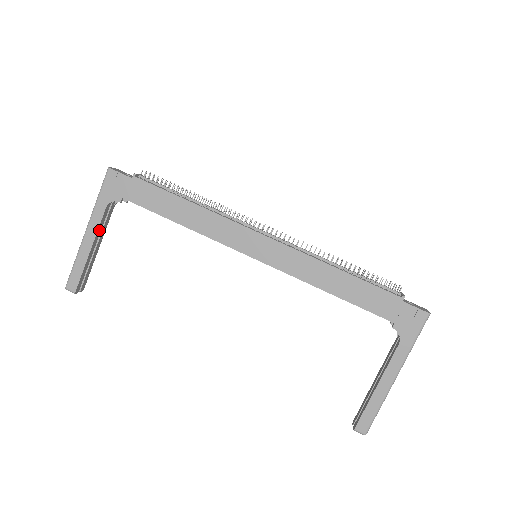
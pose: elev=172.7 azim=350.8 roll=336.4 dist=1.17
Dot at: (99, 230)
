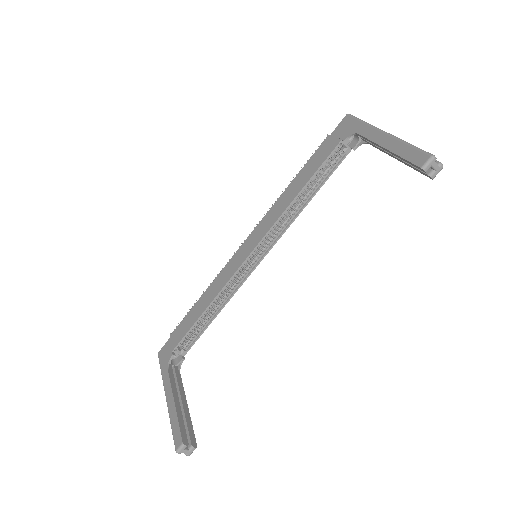
Dot at: (174, 387)
